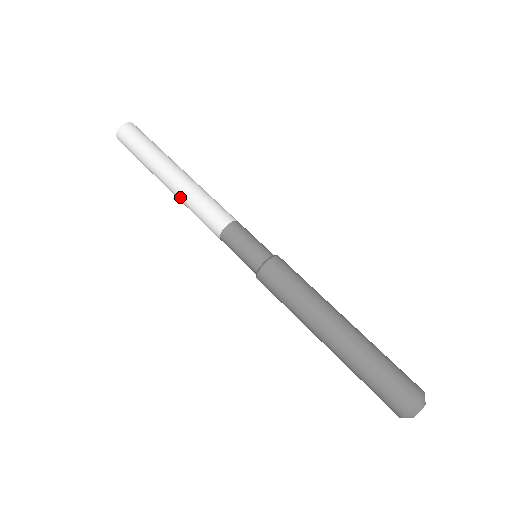
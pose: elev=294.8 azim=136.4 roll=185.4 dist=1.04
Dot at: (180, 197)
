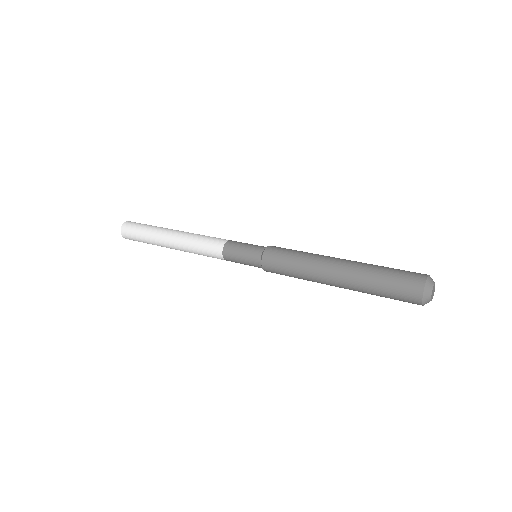
Dot at: (183, 248)
